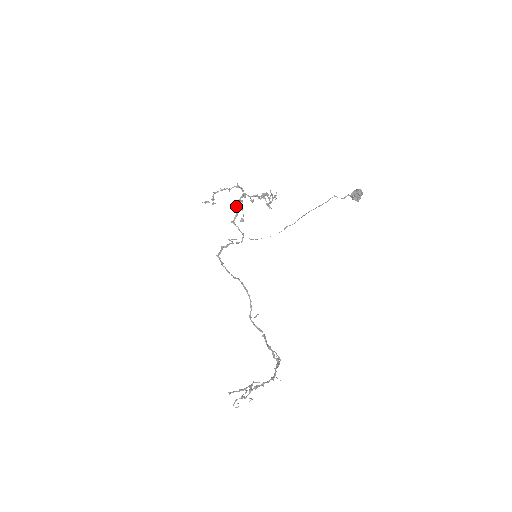
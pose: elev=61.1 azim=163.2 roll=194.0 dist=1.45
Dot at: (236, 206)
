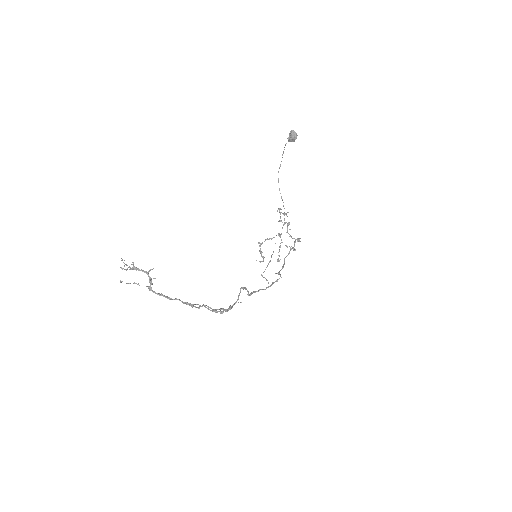
Dot at: occluded
